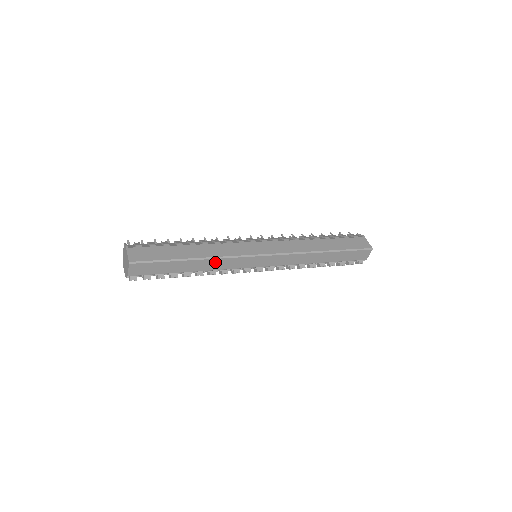
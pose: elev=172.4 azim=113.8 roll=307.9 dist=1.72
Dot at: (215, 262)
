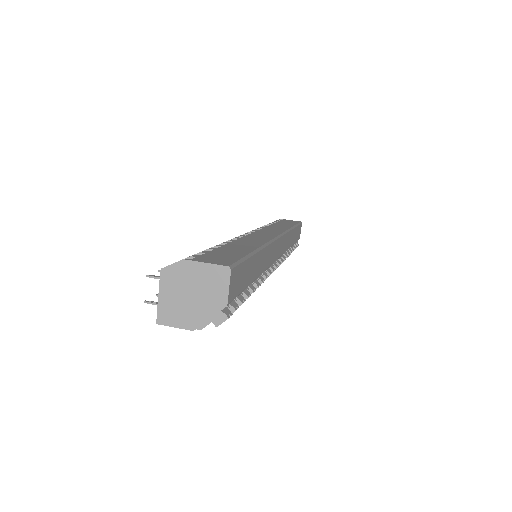
Dot at: (265, 254)
